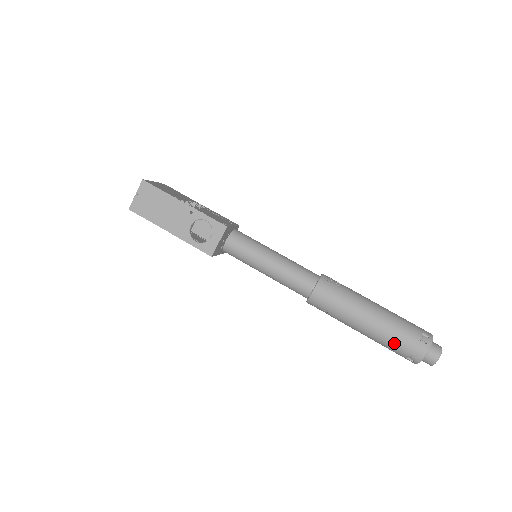
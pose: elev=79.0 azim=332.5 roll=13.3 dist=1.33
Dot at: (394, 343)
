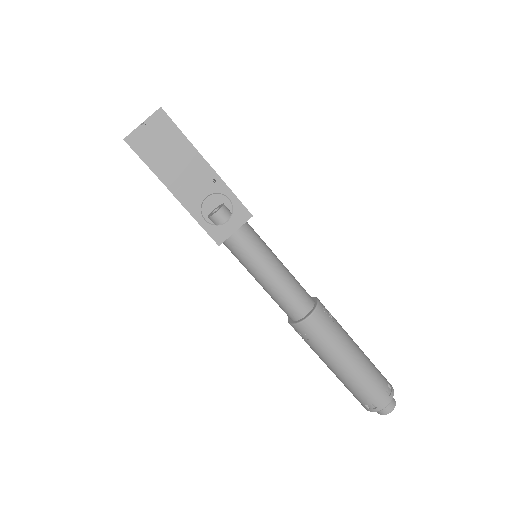
Dot at: (363, 389)
